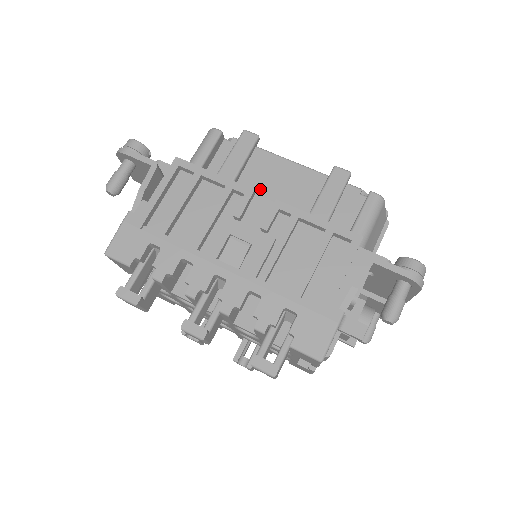
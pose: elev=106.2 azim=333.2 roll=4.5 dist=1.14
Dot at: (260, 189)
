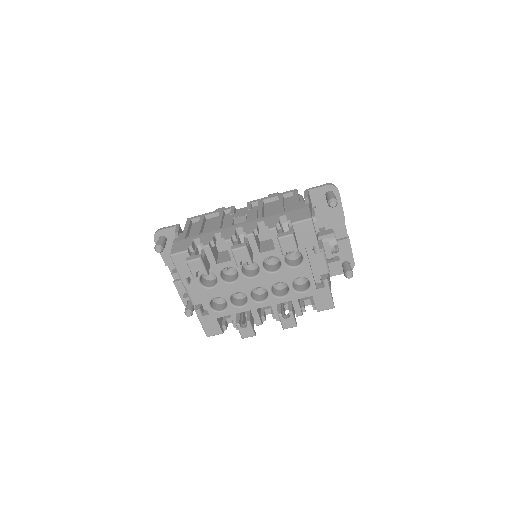
Dot at: occluded
